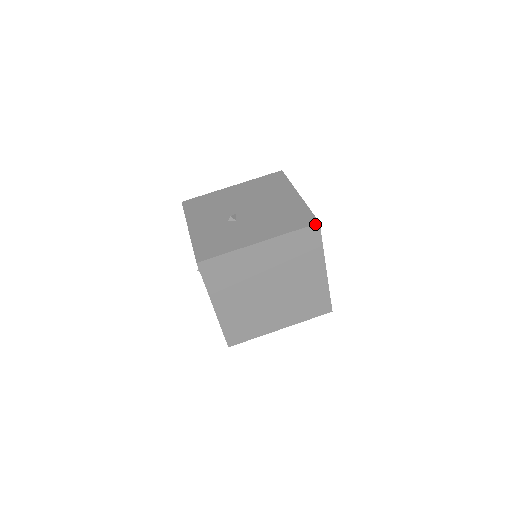
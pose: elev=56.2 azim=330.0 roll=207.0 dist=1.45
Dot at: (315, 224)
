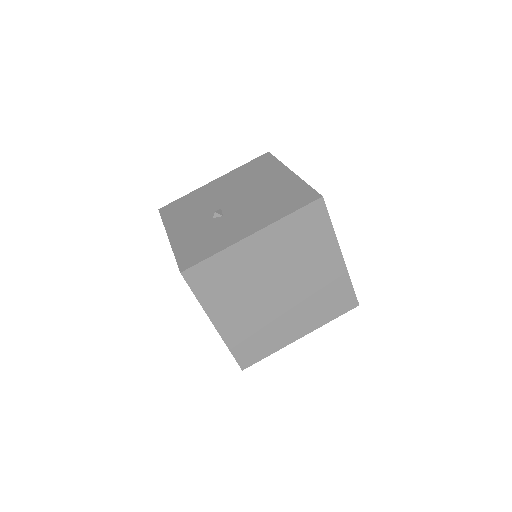
Dot at: (317, 199)
